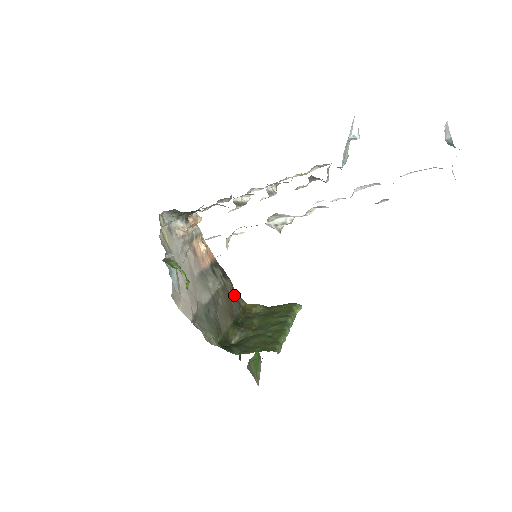
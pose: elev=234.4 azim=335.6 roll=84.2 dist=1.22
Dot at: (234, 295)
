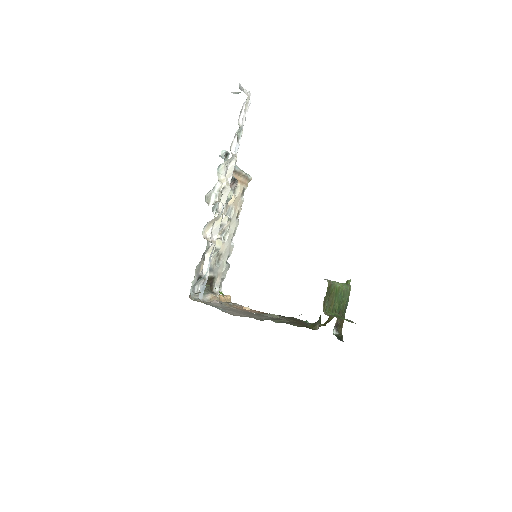
Dot at: (302, 321)
